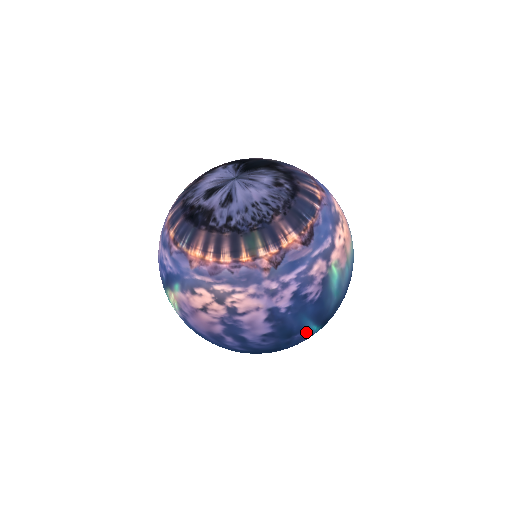
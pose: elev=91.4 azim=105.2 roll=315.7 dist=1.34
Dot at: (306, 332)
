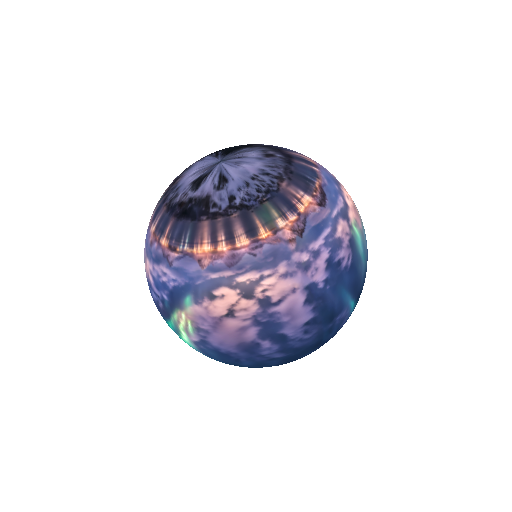
Dot at: (346, 311)
